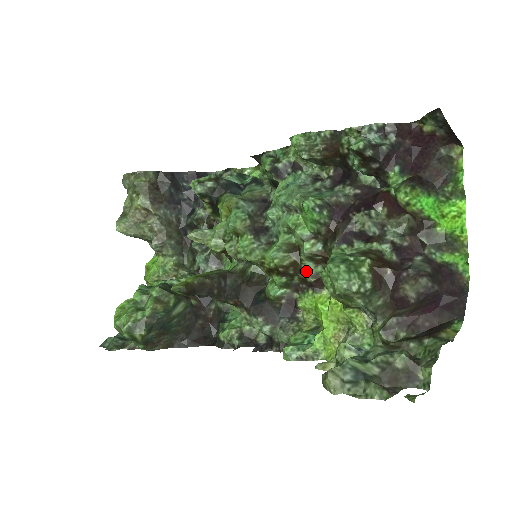
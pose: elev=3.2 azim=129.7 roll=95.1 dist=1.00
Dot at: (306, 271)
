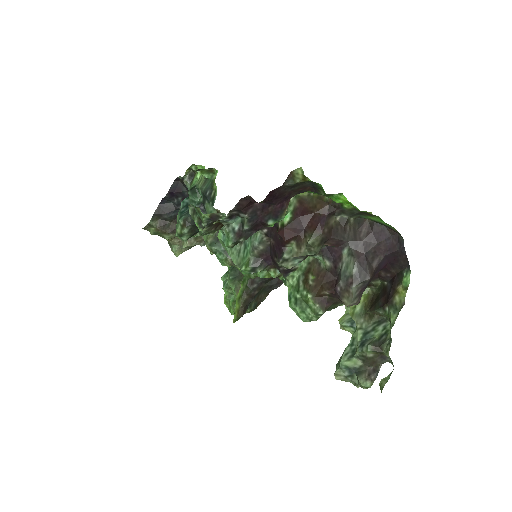
Dot at: occluded
